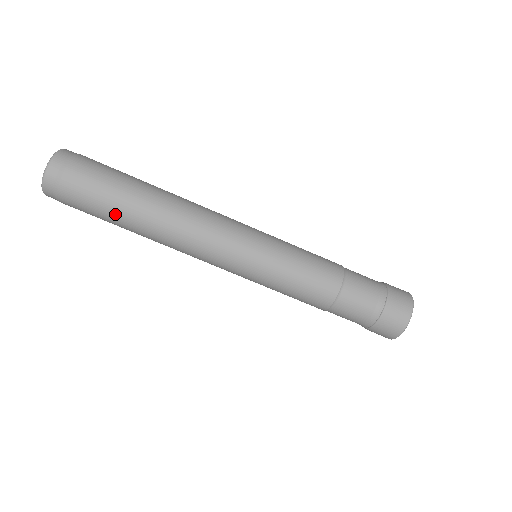
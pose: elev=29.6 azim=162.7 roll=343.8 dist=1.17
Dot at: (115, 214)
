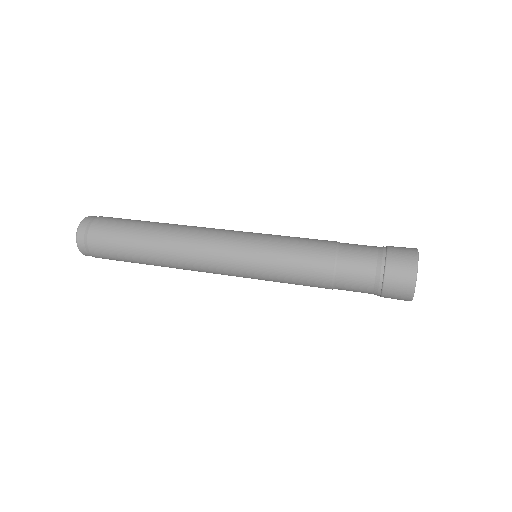
Dot at: (130, 249)
